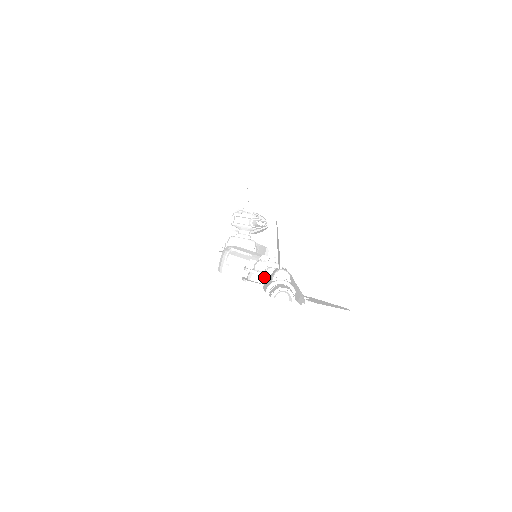
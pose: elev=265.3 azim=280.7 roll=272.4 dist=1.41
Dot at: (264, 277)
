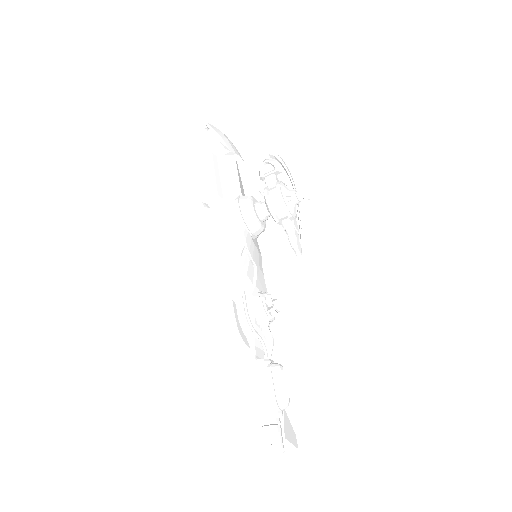
Dot at: (256, 336)
